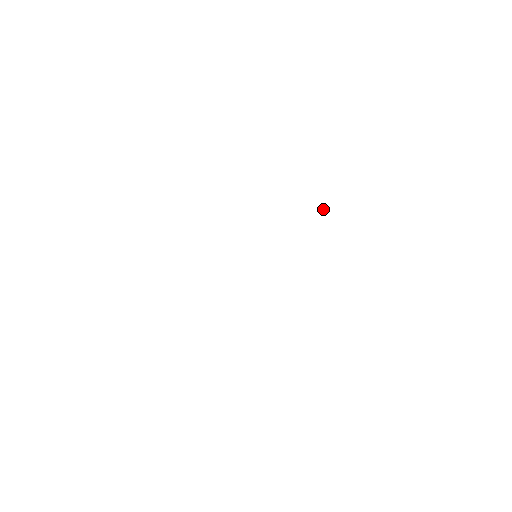
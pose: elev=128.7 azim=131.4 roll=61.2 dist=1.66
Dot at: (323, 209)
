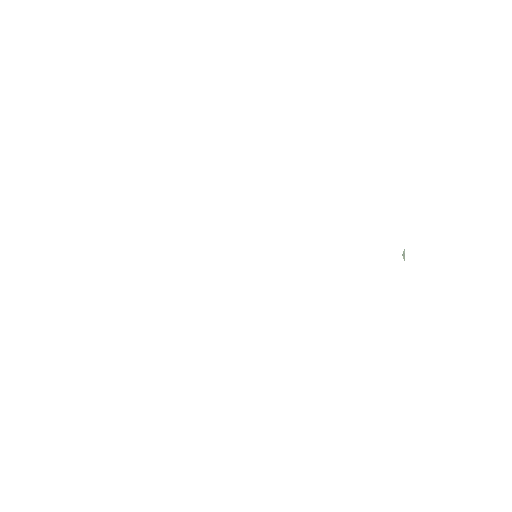
Dot at: (404, 255)
